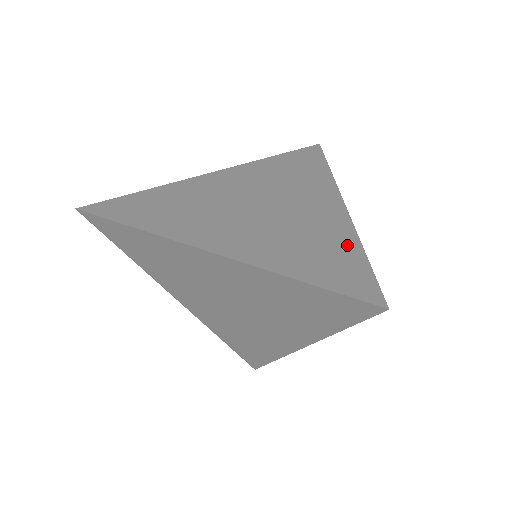
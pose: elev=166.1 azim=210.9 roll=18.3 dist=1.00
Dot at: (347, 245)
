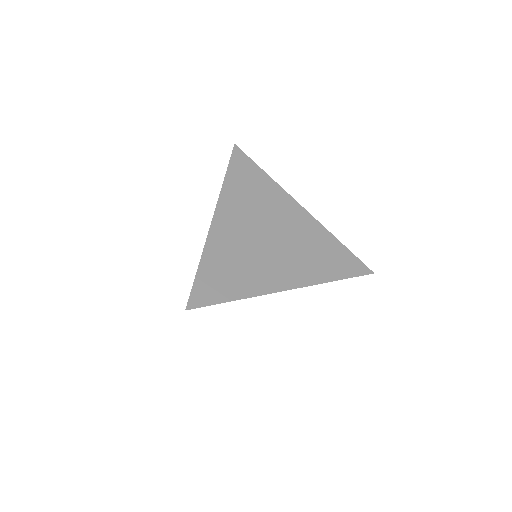
Dot at: (240, 290)
